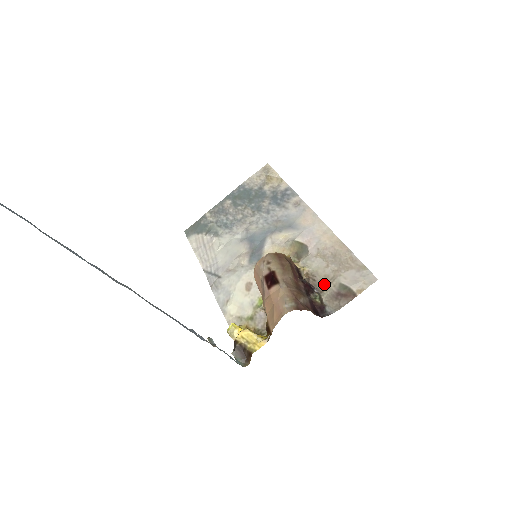
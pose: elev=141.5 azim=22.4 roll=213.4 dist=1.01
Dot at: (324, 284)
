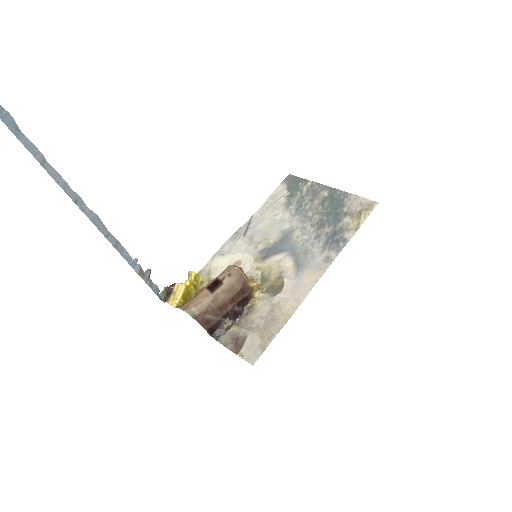
Dot at: (245, 324)
